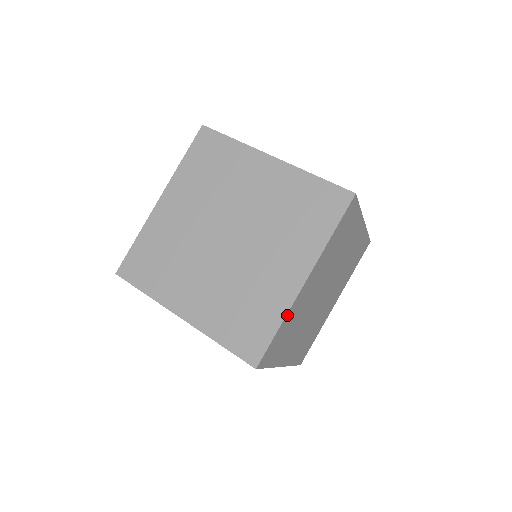
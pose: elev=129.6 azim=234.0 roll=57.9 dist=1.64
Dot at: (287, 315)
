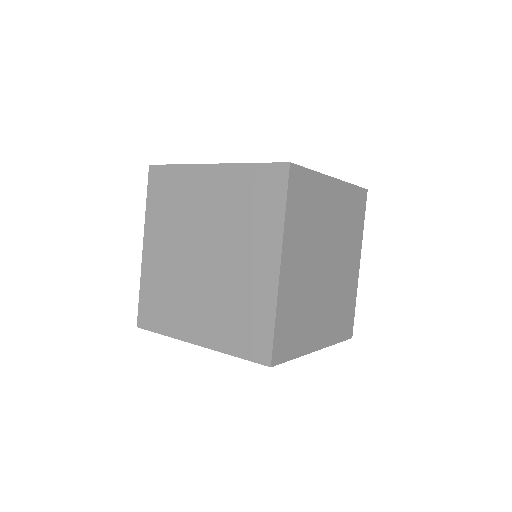
Dot at: (319, 175)
